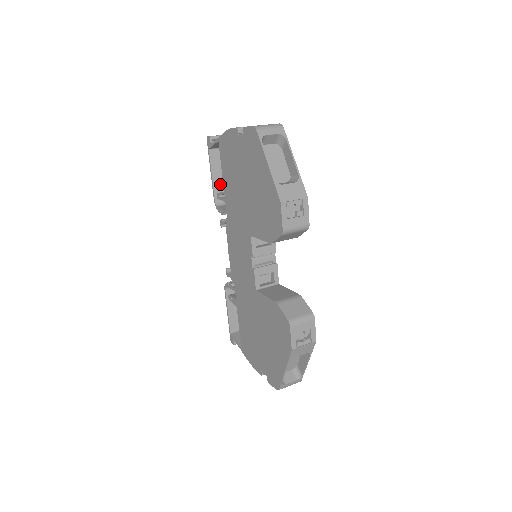
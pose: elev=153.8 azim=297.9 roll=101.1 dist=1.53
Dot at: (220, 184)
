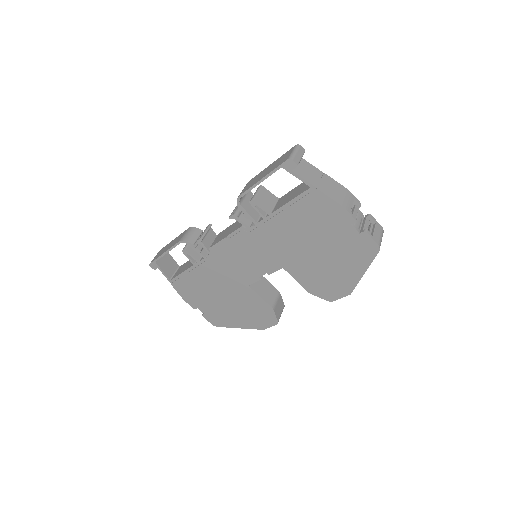
Dot at: occluded
